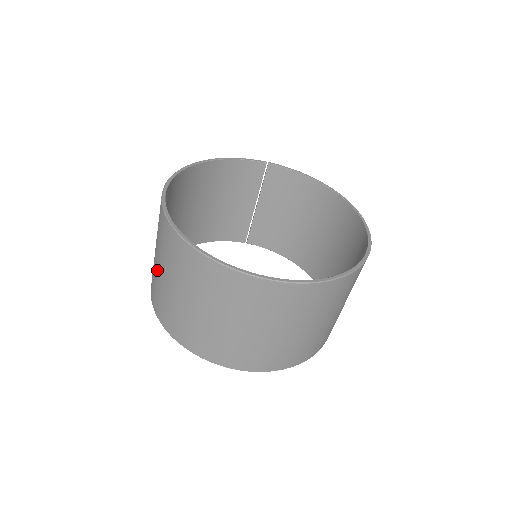
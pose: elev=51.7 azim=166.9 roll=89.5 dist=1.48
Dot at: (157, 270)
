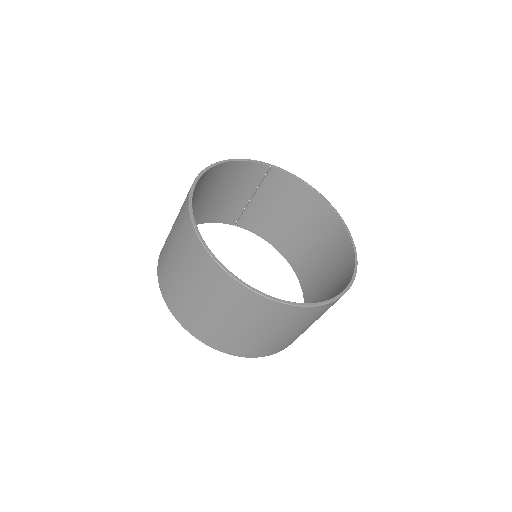
Dot at: (174, 269)
